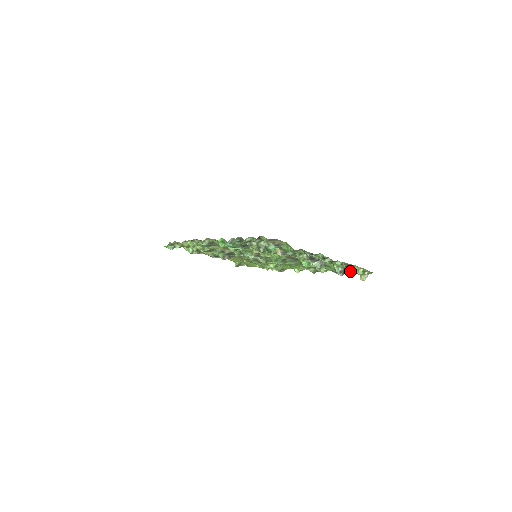
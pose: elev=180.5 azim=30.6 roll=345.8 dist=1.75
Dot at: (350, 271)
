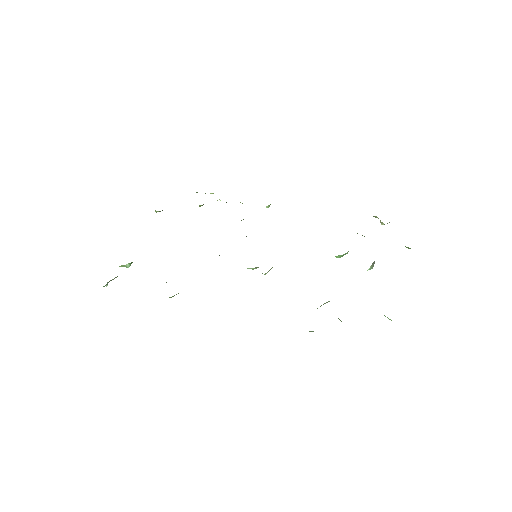
Dot at: occluded
